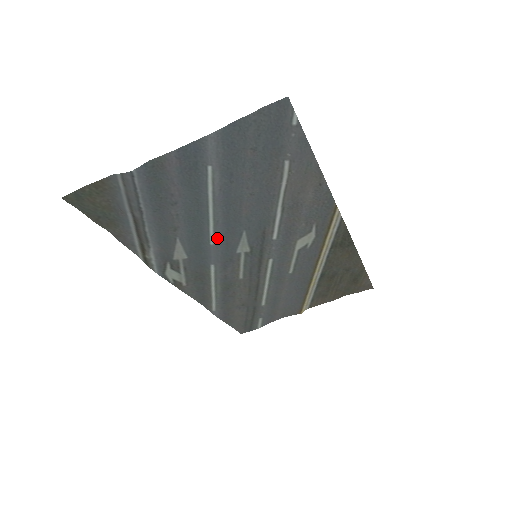
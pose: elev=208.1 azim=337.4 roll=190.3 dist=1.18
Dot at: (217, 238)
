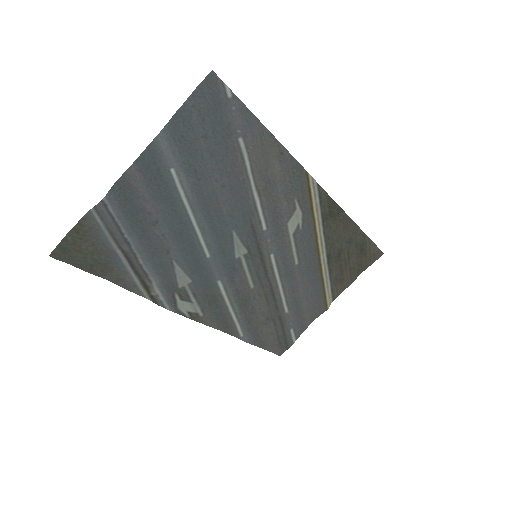
Dot at: (211, 248)
